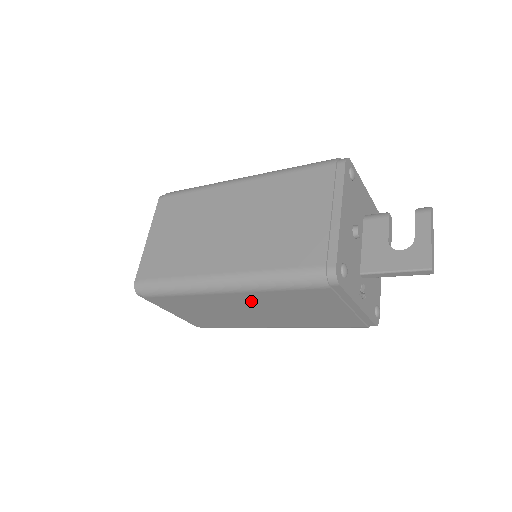
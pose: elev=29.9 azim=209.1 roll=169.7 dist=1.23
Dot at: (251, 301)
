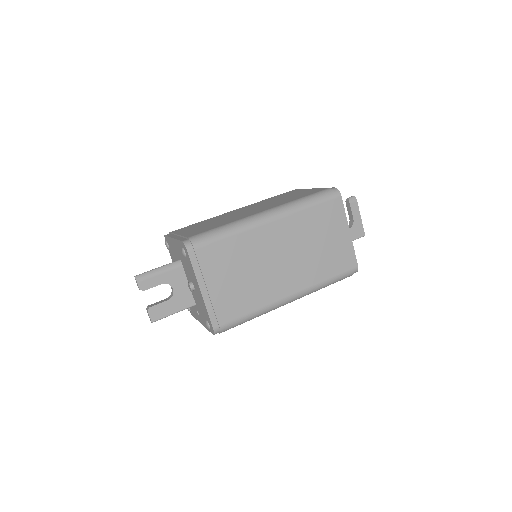
Dot at: occluded
